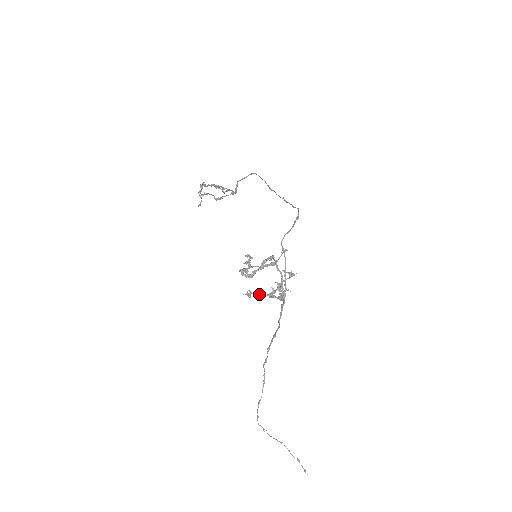
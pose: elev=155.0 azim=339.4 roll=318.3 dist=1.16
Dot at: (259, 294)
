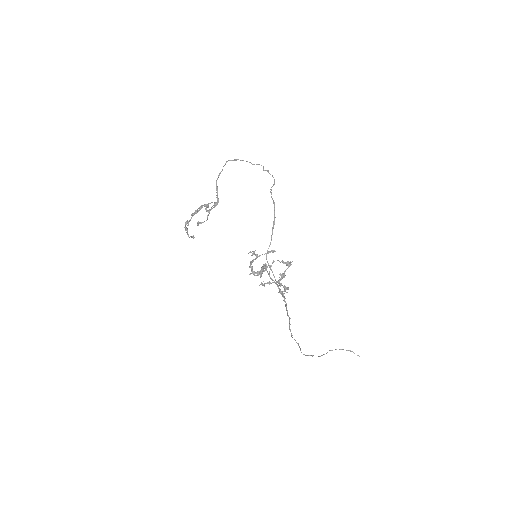
Dot at: (271, 283)
